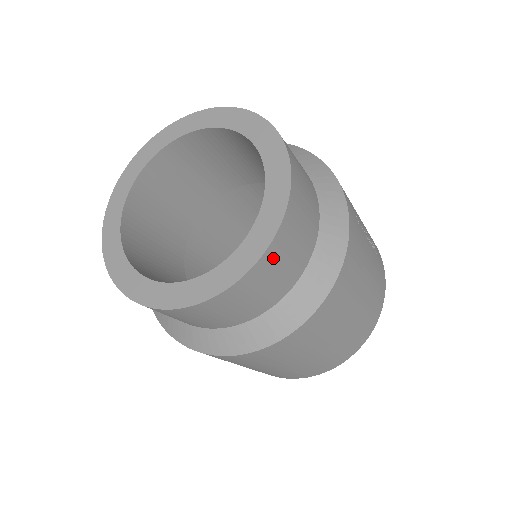
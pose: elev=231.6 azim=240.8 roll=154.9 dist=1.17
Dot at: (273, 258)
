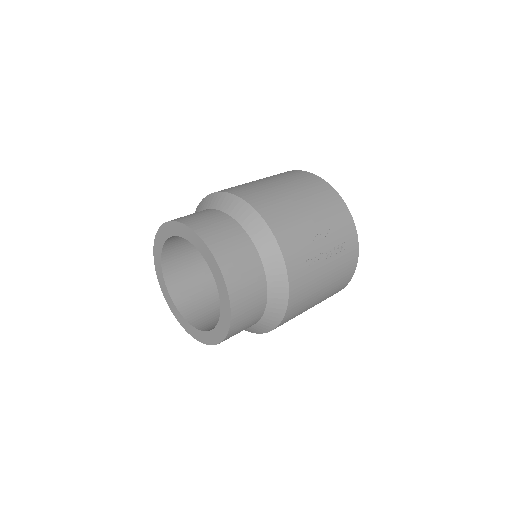
Dot at: (233, 334)
